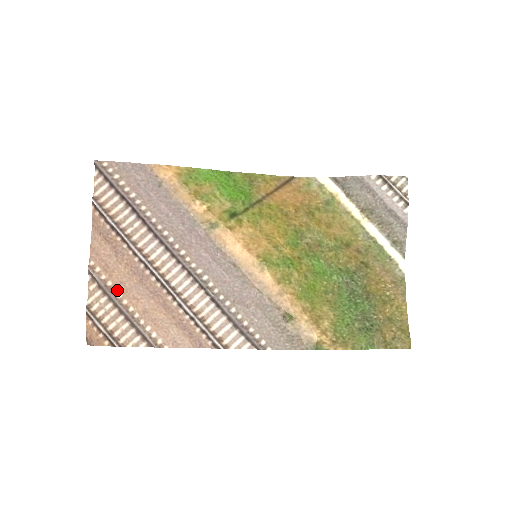
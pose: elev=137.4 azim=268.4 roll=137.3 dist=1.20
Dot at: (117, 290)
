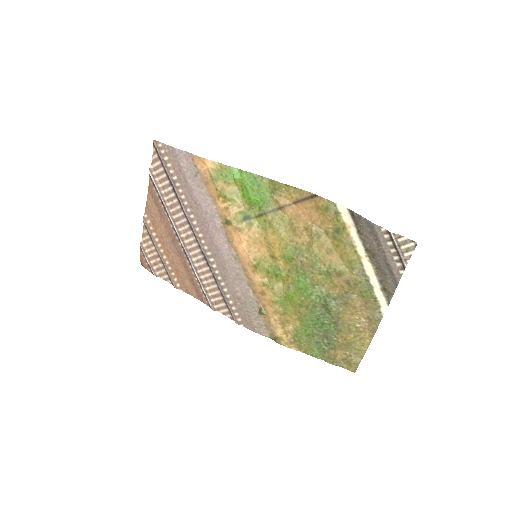
Dot at: (158, 241)
